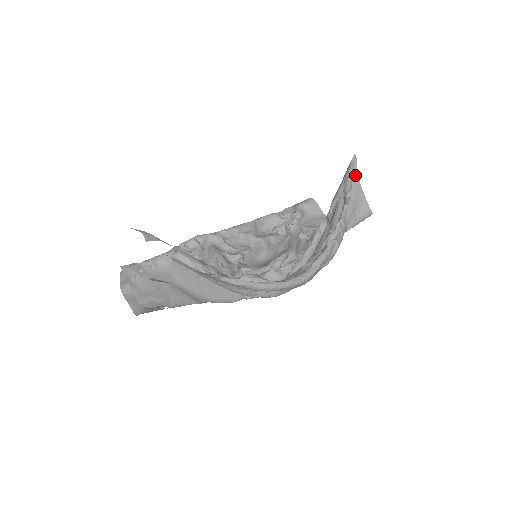
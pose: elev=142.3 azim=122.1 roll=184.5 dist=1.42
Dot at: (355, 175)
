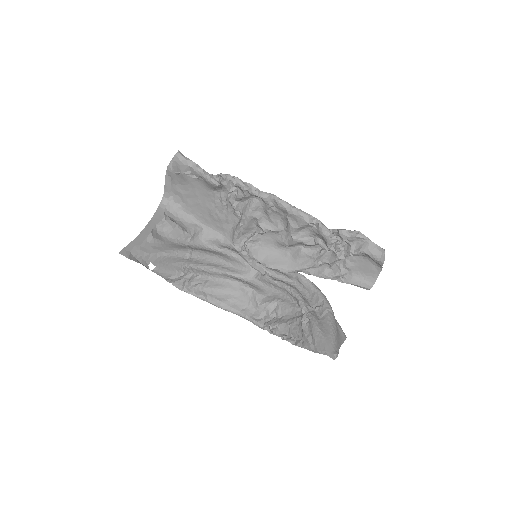
Dot at: (335, 347)
